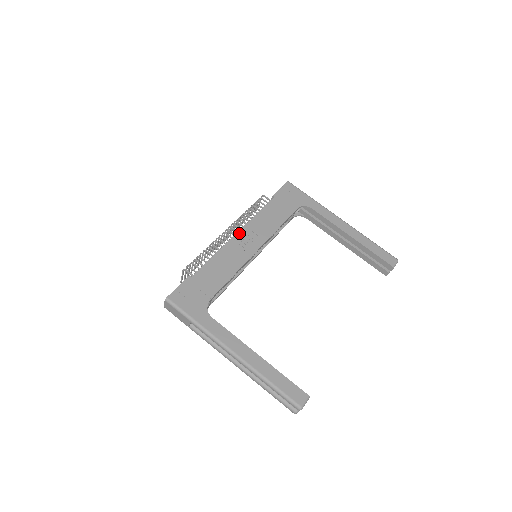
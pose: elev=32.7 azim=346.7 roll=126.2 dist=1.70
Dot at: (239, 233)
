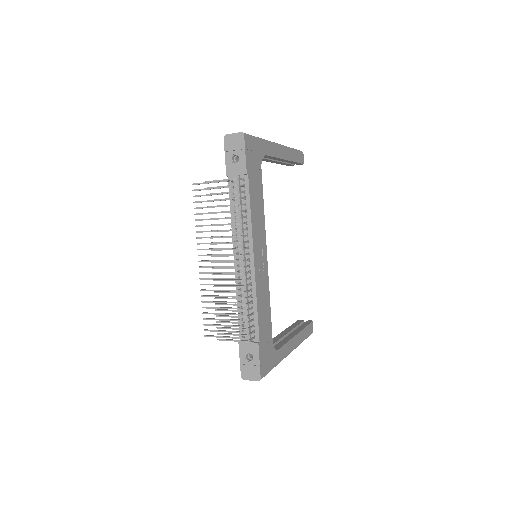
Dot at: (255, 257)
